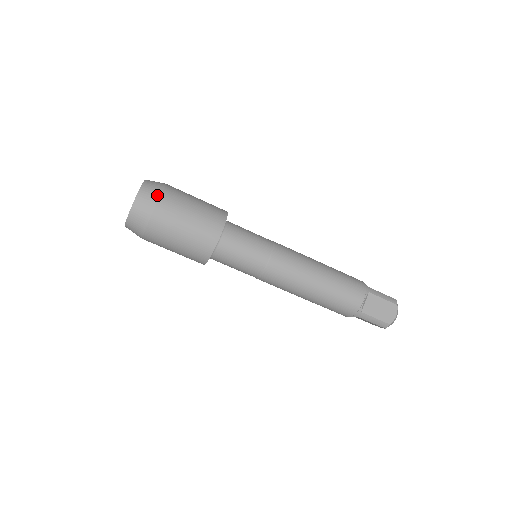
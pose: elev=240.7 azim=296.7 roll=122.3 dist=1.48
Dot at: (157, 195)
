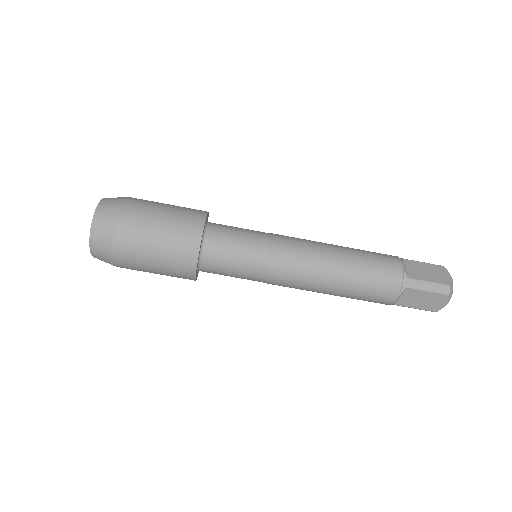
Dot at: (110, 241)
